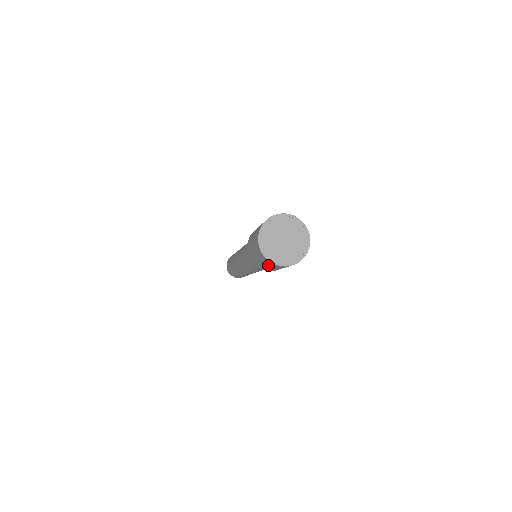
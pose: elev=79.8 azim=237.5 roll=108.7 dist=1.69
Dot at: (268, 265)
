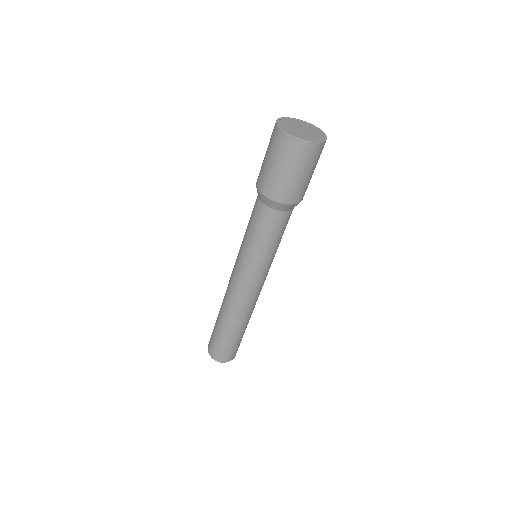
Dot at: (281, 156)
